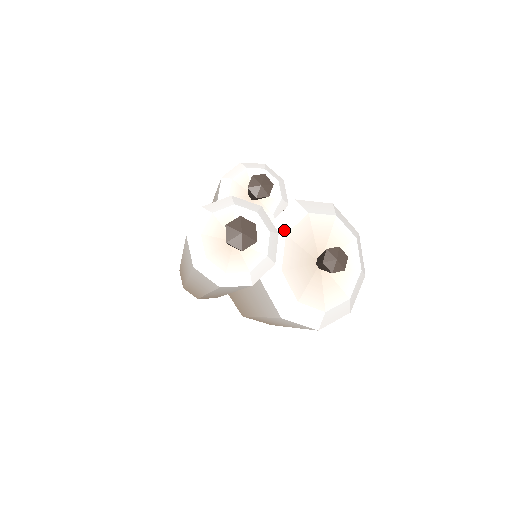
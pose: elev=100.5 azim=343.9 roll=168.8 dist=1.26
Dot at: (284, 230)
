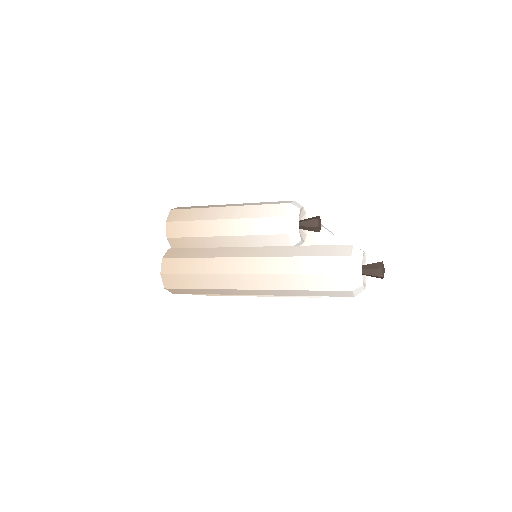
Dot at: occluded
